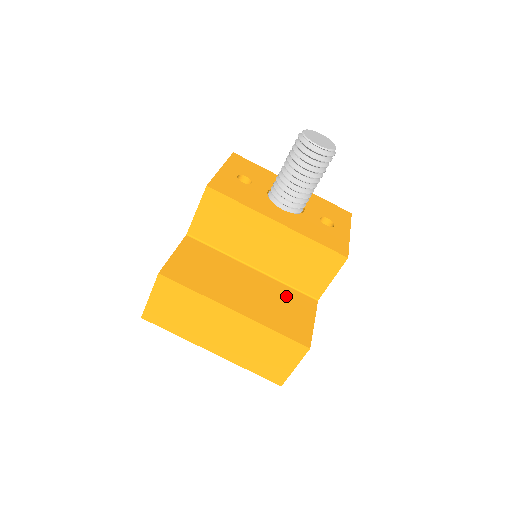
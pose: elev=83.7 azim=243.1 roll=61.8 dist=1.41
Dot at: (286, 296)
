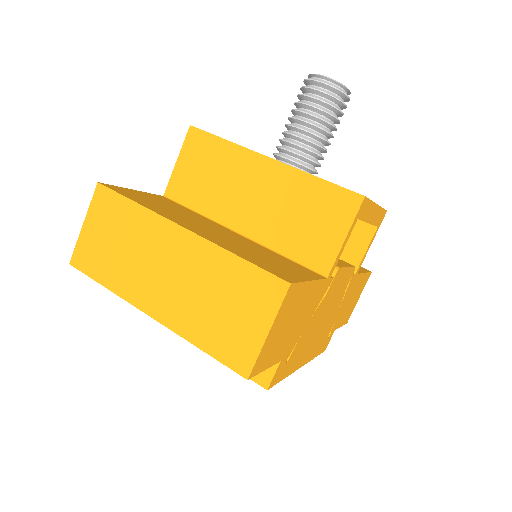
Dot at: (275, 257)
